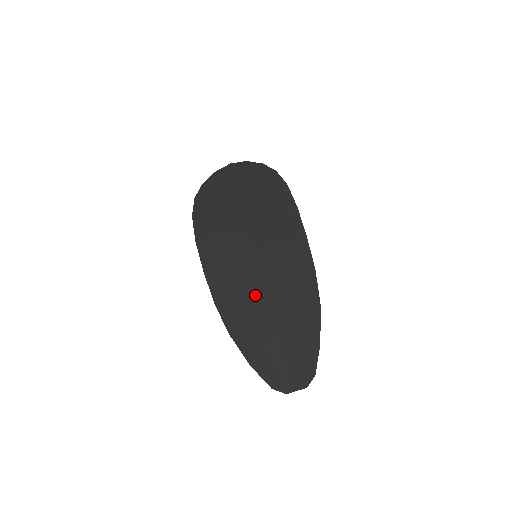
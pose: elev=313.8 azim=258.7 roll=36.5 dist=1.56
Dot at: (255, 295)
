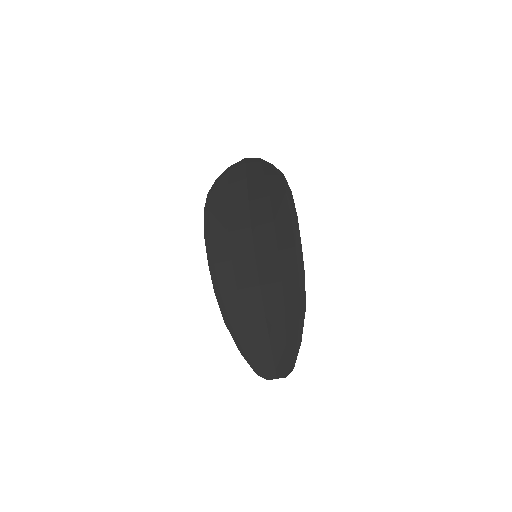
Dot at: (251, 292)
